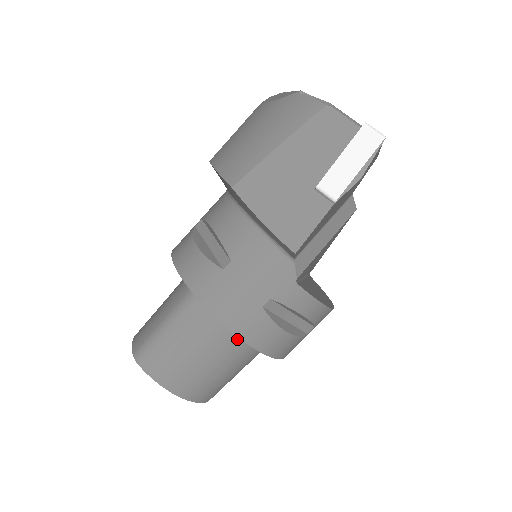
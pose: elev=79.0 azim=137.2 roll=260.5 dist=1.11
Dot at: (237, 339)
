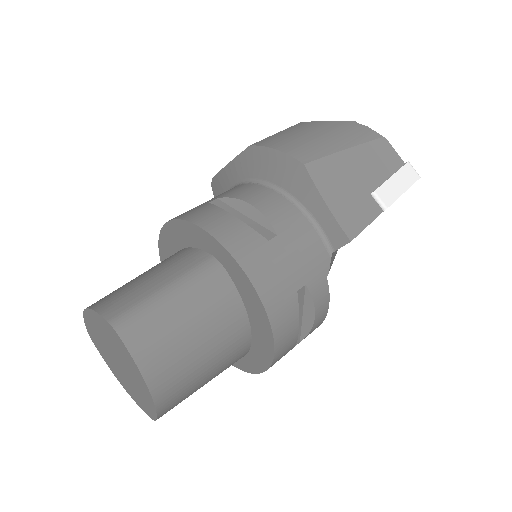
Dot at: (239, 331)
